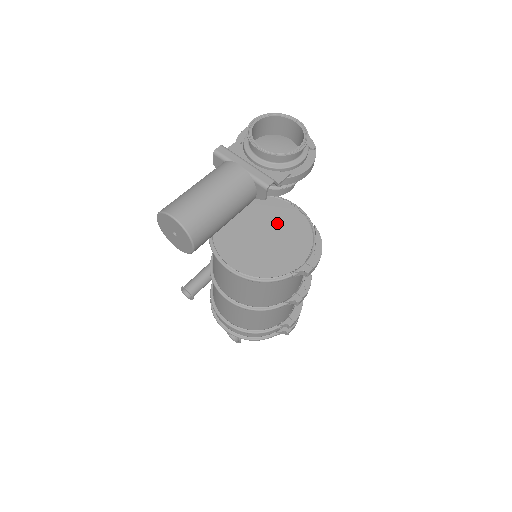
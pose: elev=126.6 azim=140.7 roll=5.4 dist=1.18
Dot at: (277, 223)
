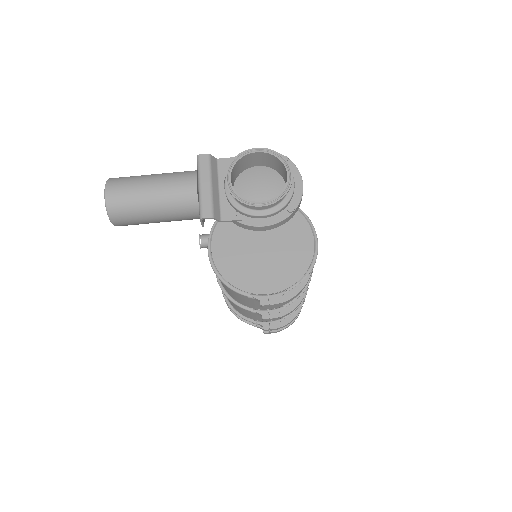
Dot at: (284, 244)
